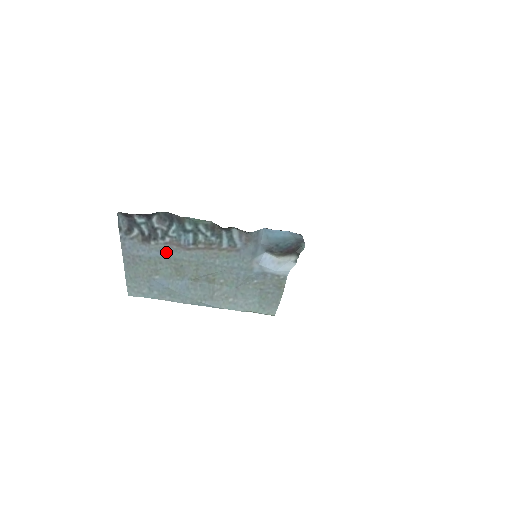
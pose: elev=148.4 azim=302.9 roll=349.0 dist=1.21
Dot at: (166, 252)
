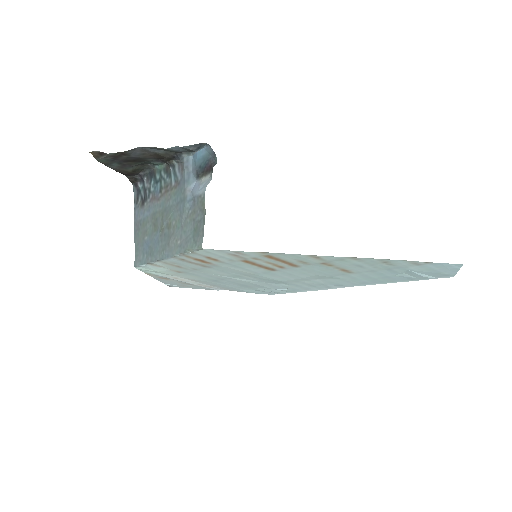
Dot at: (151, 210)
